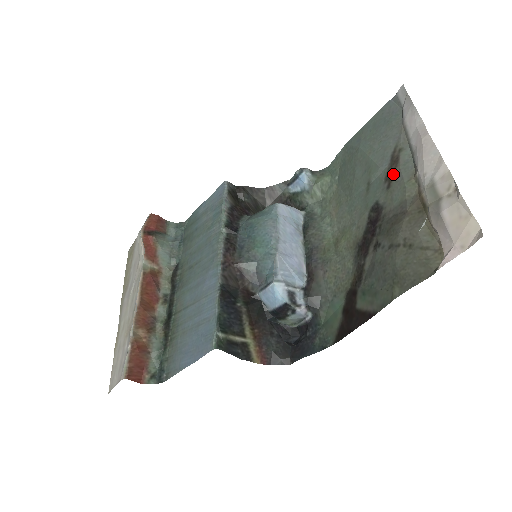
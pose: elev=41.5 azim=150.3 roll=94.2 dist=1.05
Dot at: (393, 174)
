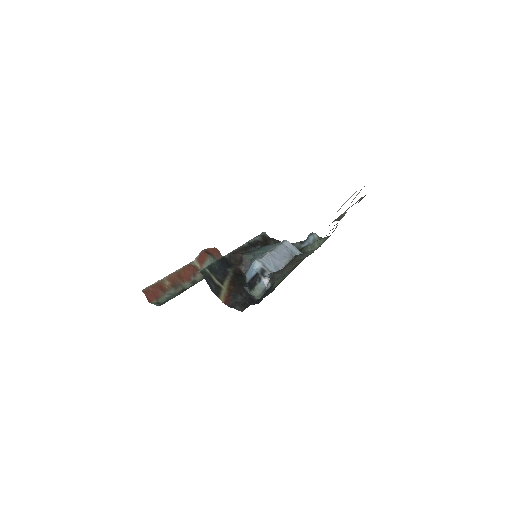
Dot at: occluded
